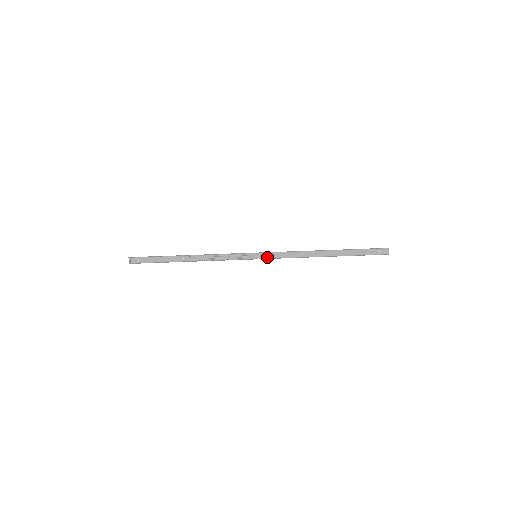
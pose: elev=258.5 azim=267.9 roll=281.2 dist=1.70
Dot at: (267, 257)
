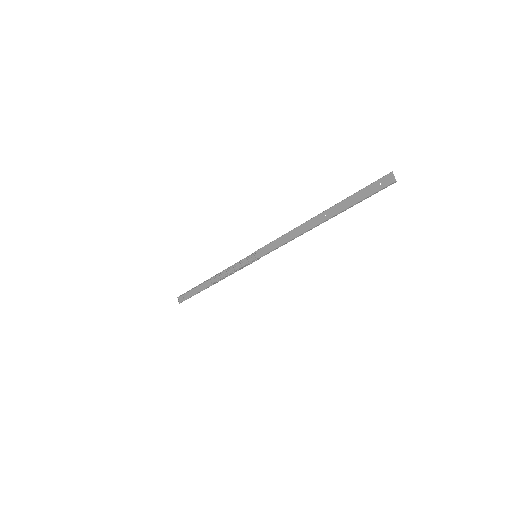
Dot at: (263, 253)
